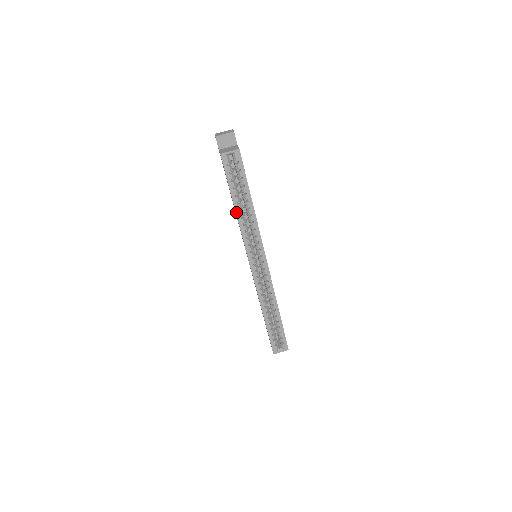
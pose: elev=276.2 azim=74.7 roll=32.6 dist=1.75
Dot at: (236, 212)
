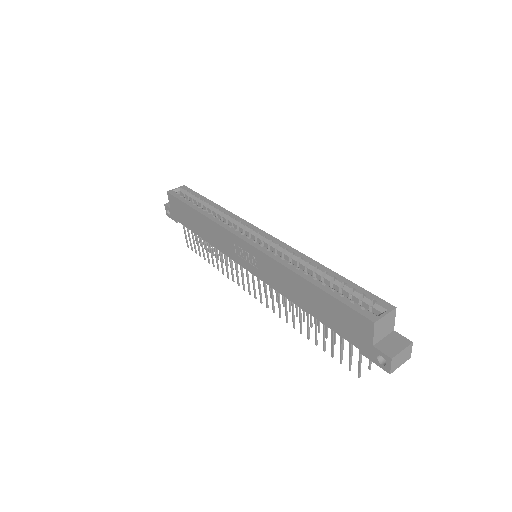
Dot at: (200, 213)
